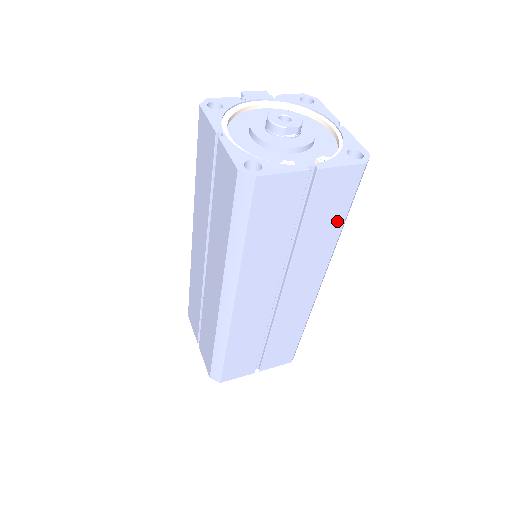
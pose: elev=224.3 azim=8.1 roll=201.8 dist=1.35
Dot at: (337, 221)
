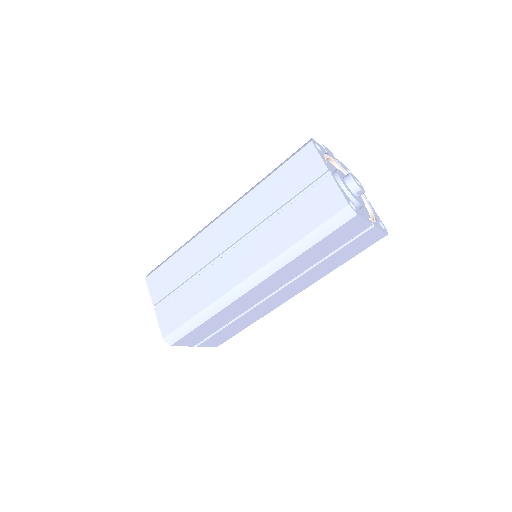
Dot at: (345, 259)
